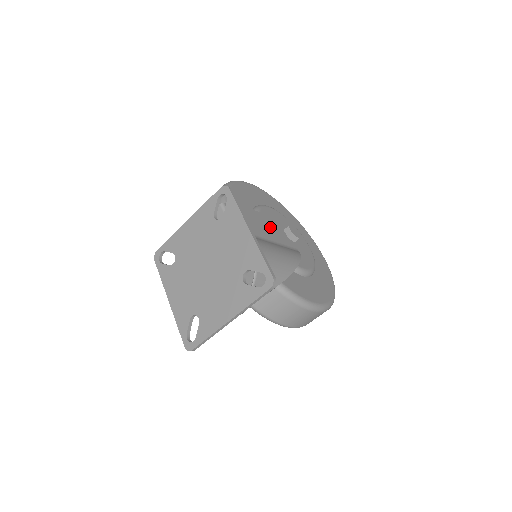
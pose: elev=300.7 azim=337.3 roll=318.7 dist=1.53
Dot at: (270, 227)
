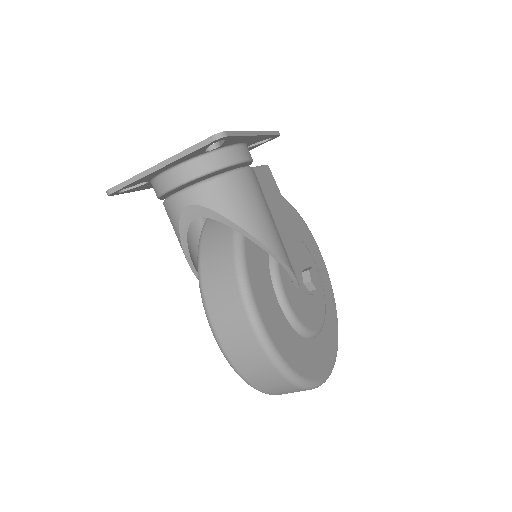
Dot at: (292, 240)
